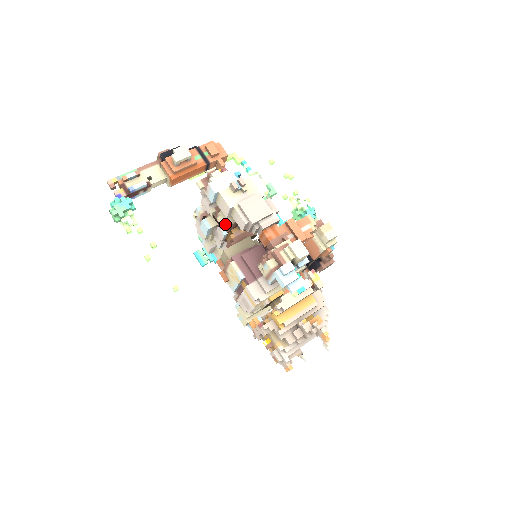
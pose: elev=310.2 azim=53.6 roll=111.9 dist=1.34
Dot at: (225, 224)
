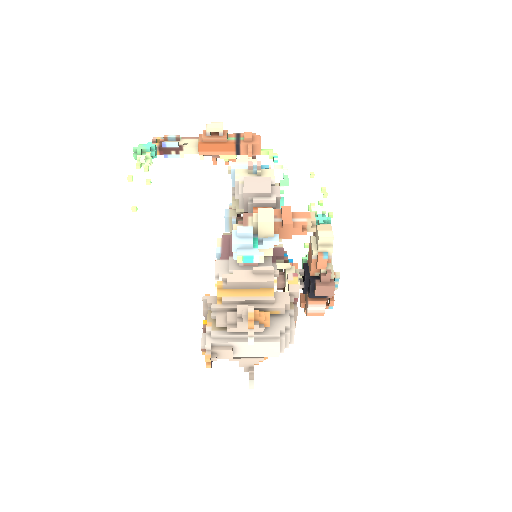
Dot at: (236, 209)
